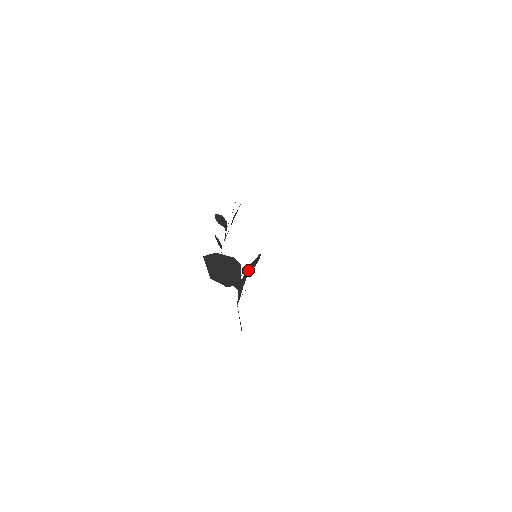
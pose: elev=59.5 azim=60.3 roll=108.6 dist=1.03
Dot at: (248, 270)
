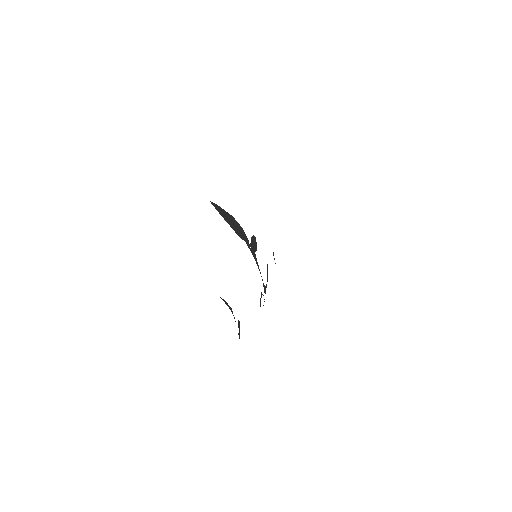
Dot at: (252, 245)
